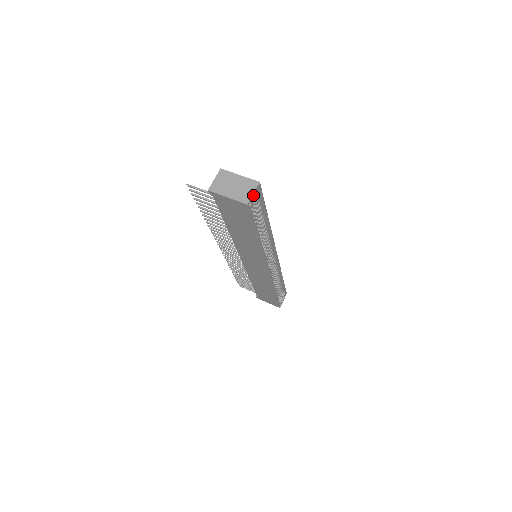
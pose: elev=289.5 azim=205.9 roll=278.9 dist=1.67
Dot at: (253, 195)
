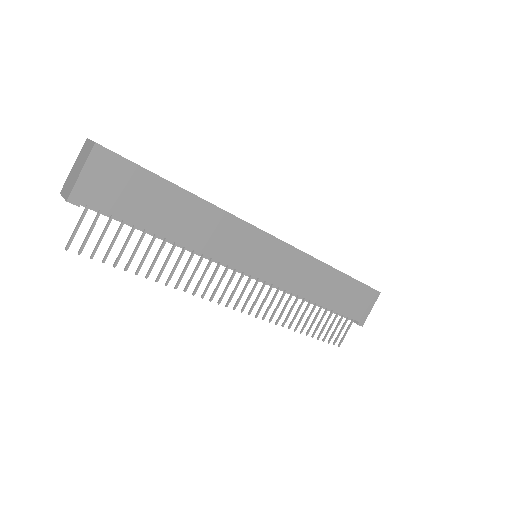
Dot at: occluded
